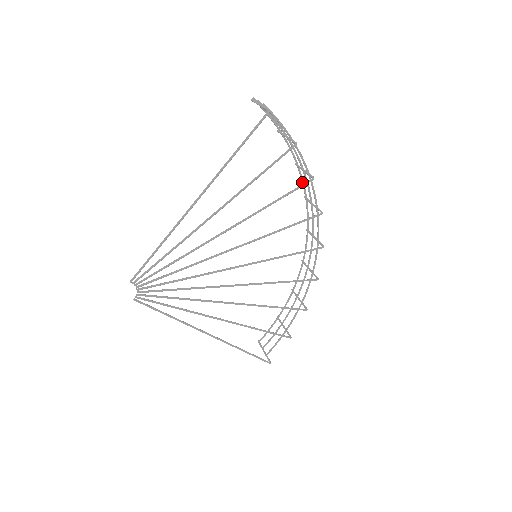
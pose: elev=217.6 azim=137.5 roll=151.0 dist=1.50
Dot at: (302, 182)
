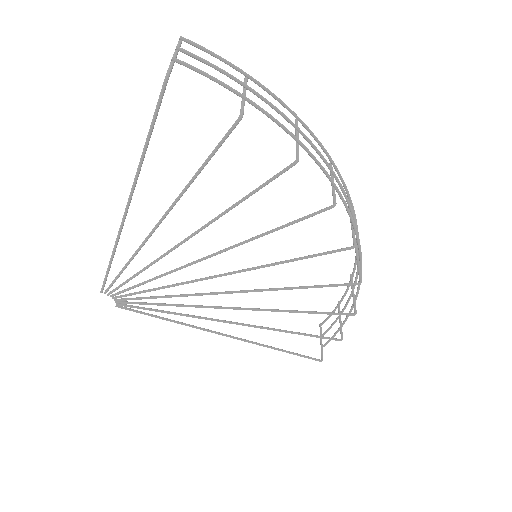
Dot at: (318, 144)
